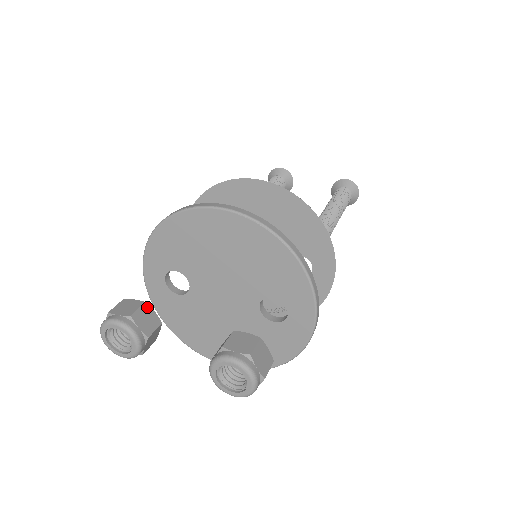
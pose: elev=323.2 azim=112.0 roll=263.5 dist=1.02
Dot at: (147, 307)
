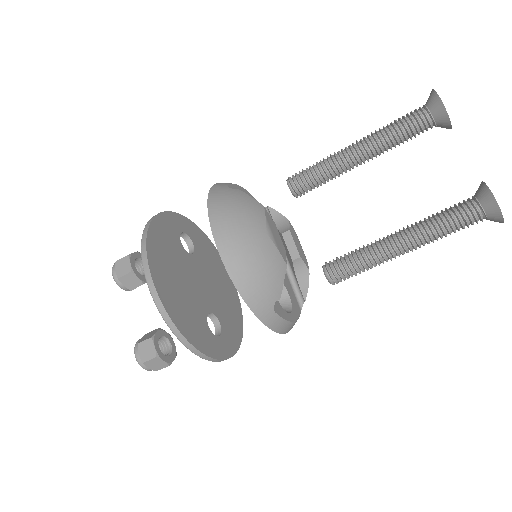
Dot at: (132, 275)
